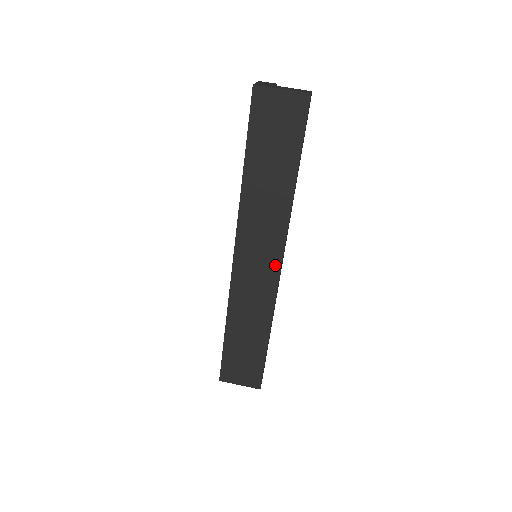
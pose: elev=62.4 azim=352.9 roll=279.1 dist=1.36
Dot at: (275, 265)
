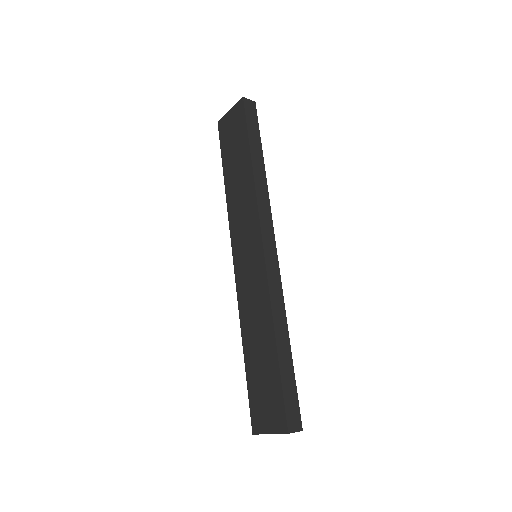
Dot at: (259, 247)
